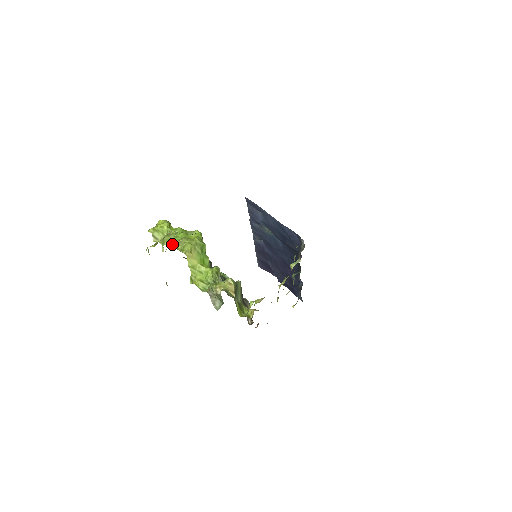
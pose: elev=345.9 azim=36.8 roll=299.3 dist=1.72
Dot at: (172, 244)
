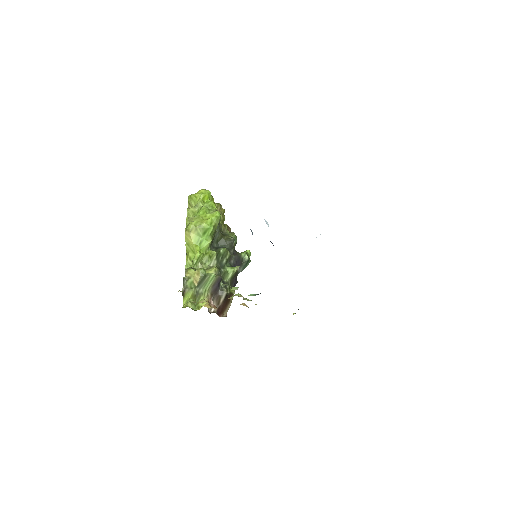
Dot at: (192, 216)
